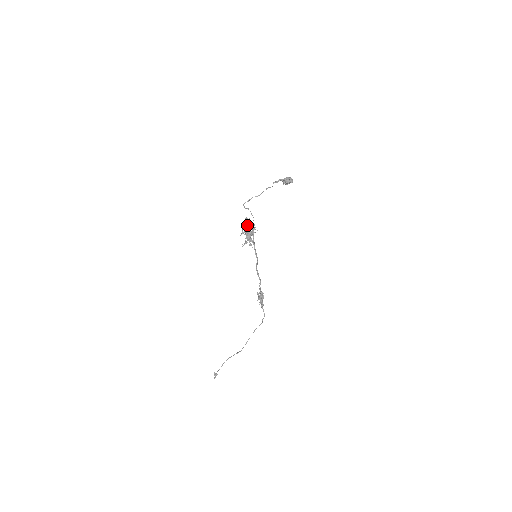
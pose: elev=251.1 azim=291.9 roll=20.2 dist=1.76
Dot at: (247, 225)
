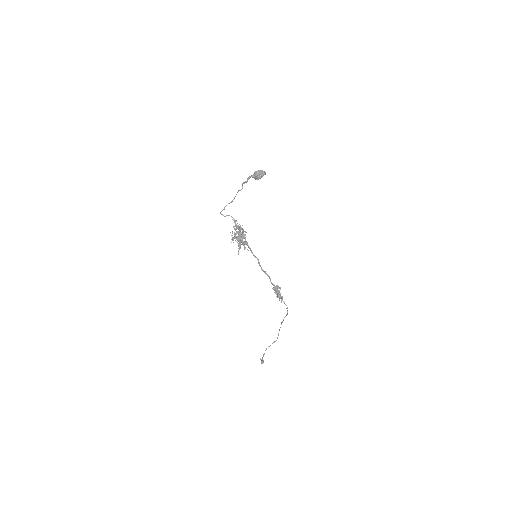
Dot at: occluded
